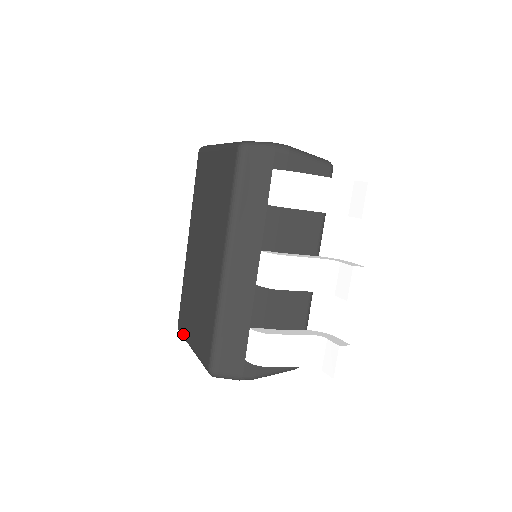
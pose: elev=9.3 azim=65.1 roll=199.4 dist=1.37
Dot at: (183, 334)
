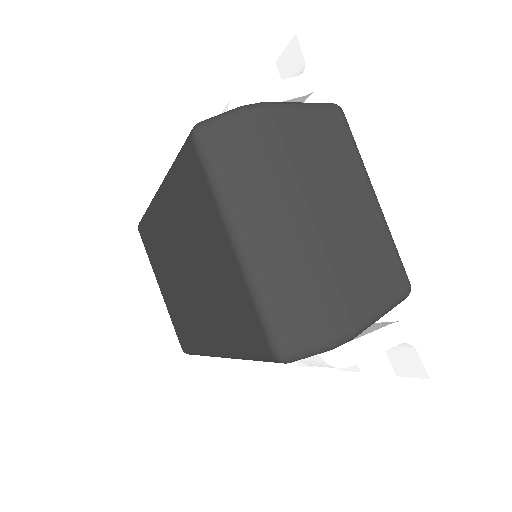
Dot at: (148, 256)
